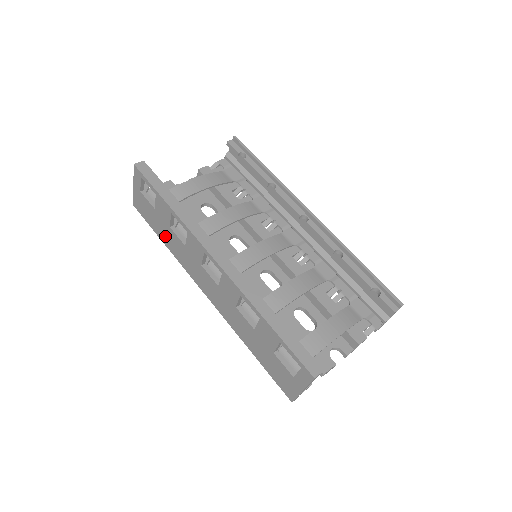
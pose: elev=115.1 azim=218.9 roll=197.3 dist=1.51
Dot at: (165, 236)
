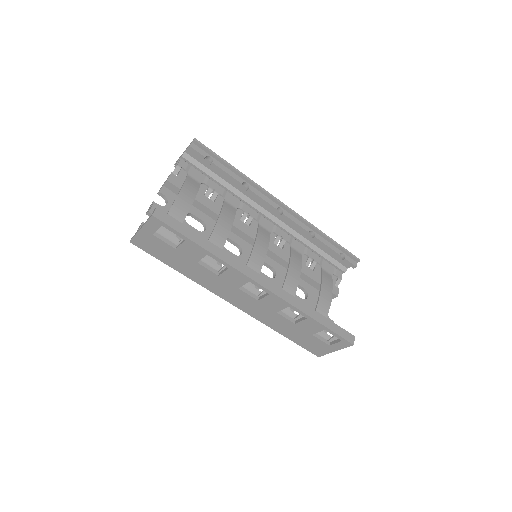
Dot at: (184, 268)
